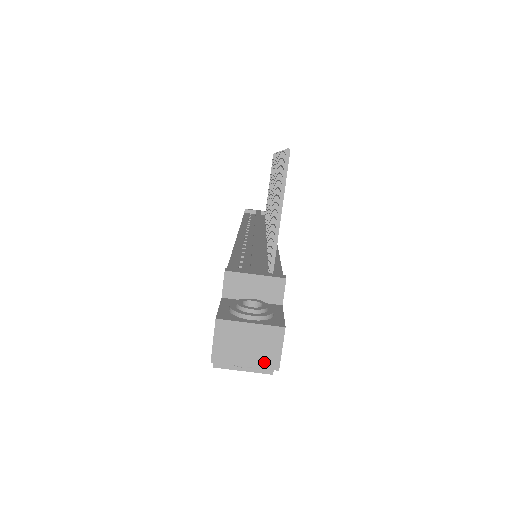
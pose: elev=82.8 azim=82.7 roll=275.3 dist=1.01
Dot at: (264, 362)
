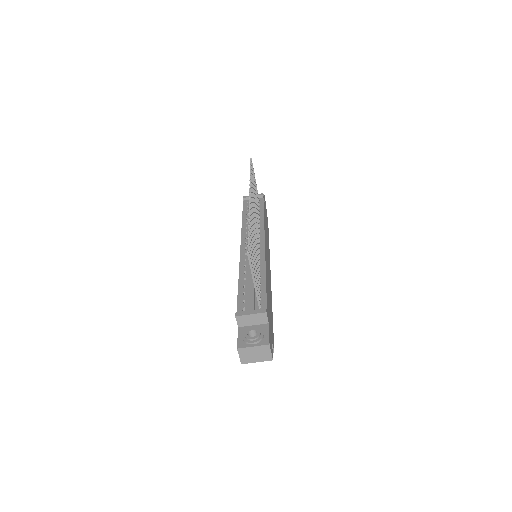
Dot at: (265, 359)
